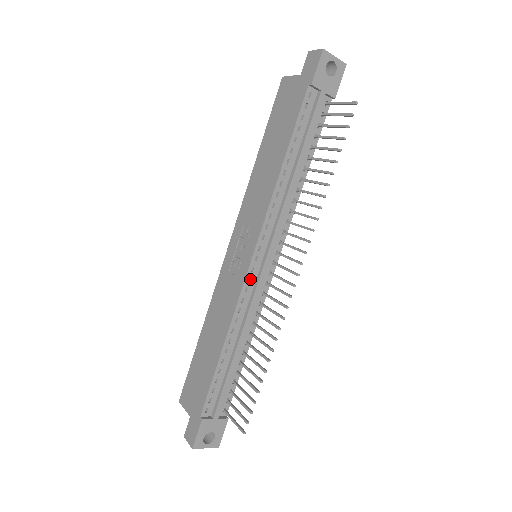
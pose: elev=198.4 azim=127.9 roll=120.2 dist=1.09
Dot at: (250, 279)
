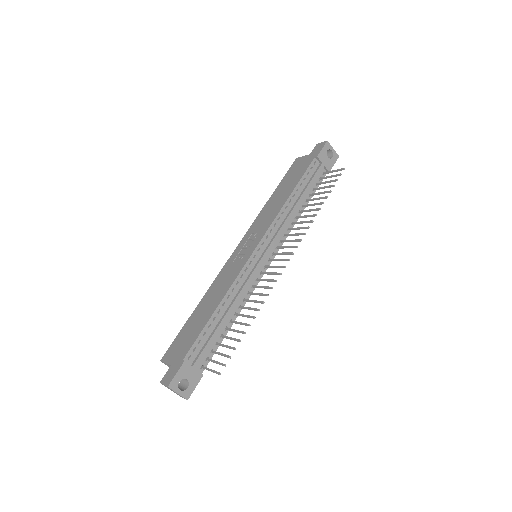
Dot at: (251, 263)
